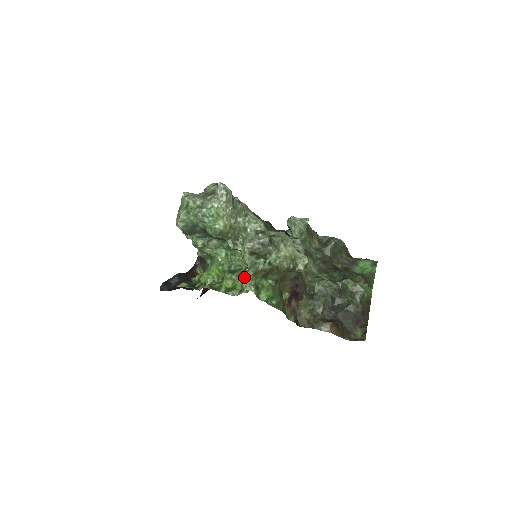
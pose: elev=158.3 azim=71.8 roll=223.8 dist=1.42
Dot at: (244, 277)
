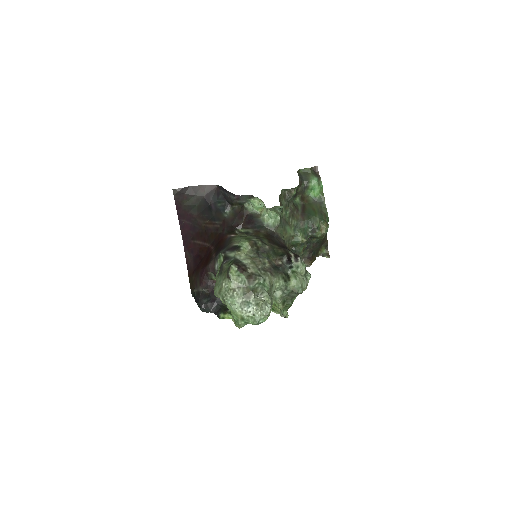
Dot at: (282, 316)
